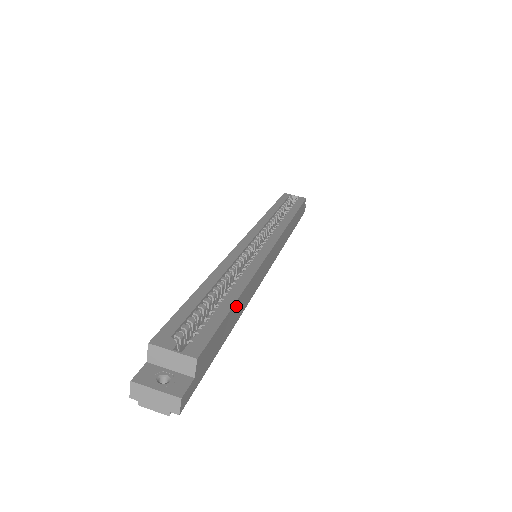
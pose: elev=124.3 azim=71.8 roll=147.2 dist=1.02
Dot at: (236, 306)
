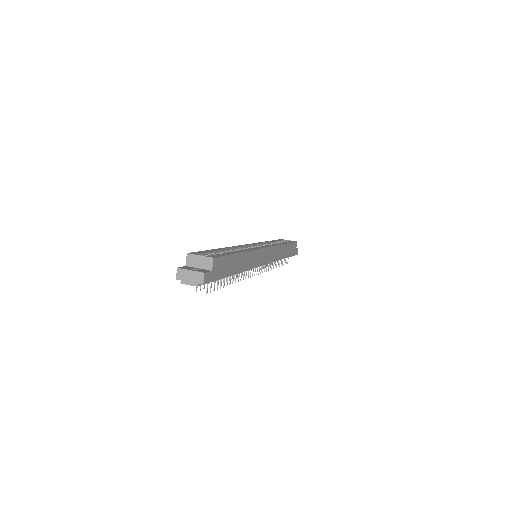
Dot at: (239, 257)
